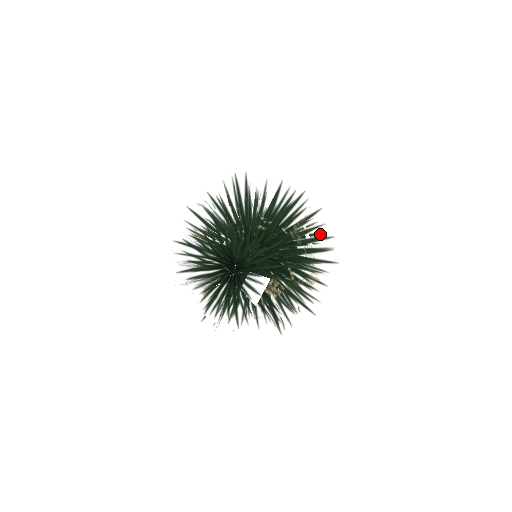
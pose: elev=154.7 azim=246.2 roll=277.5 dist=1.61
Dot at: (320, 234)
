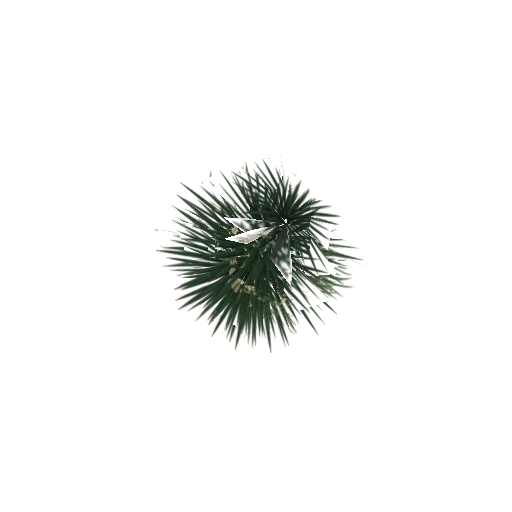
Dot at: occluded
